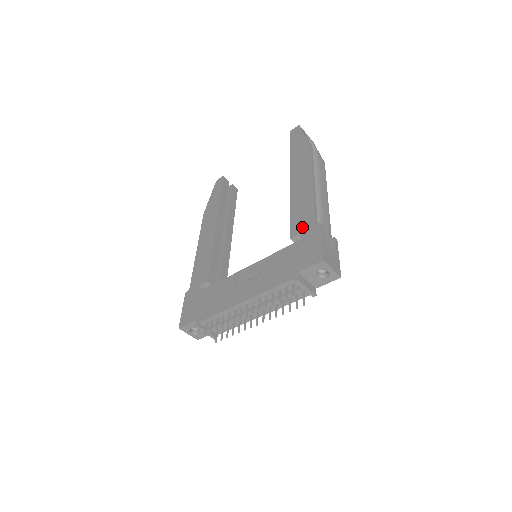
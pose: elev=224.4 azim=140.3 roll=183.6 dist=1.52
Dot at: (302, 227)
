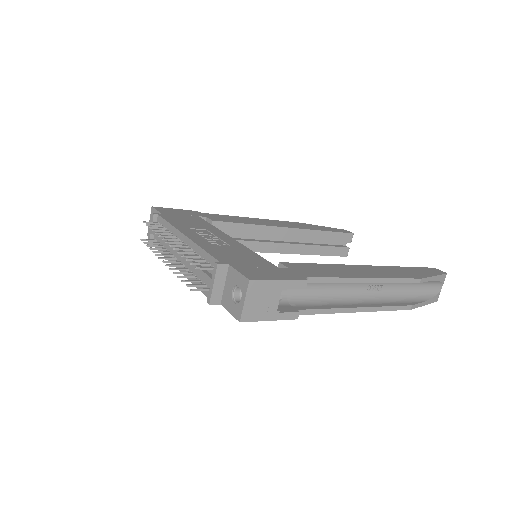
Dot at: (298, 269)
